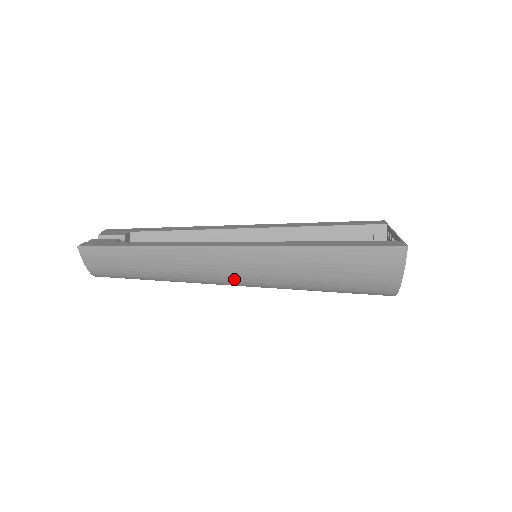
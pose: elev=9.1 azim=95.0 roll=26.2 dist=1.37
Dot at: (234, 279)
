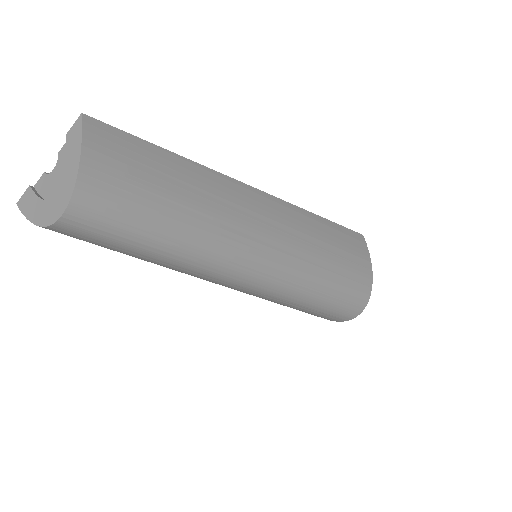
Dot at: (271, 245)
